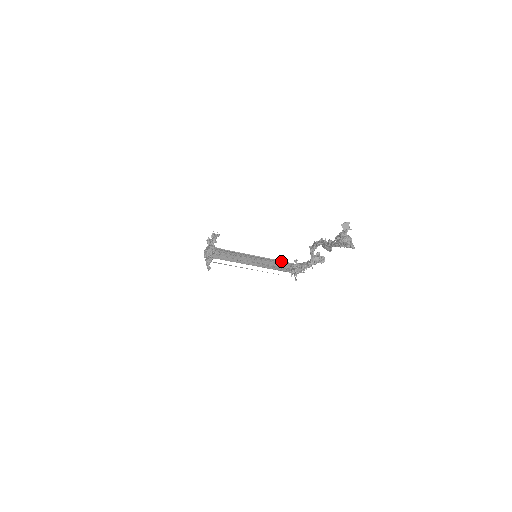
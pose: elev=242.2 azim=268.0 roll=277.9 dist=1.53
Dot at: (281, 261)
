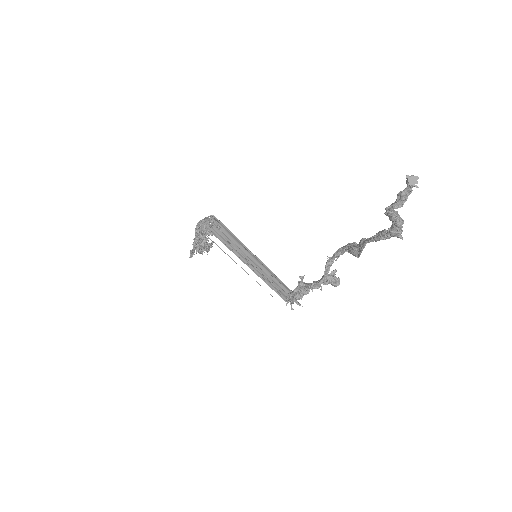
Dot at: (281, 281)
